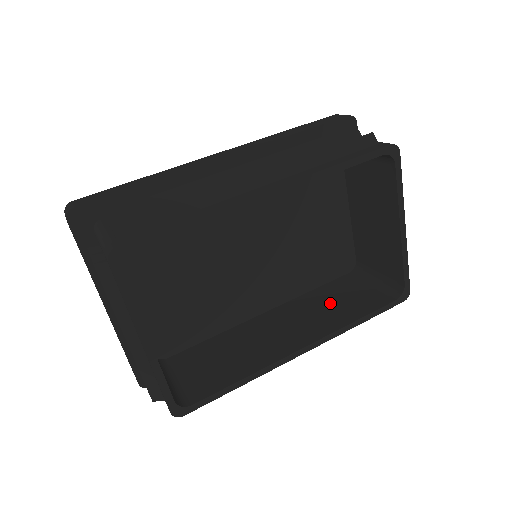
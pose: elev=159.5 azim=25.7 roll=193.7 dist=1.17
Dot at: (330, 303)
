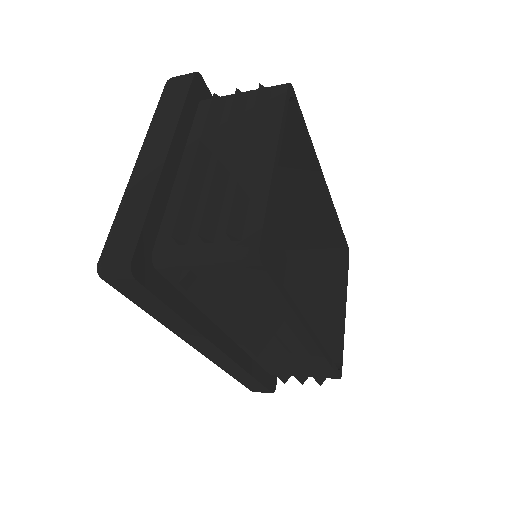
Dot at: occluded
